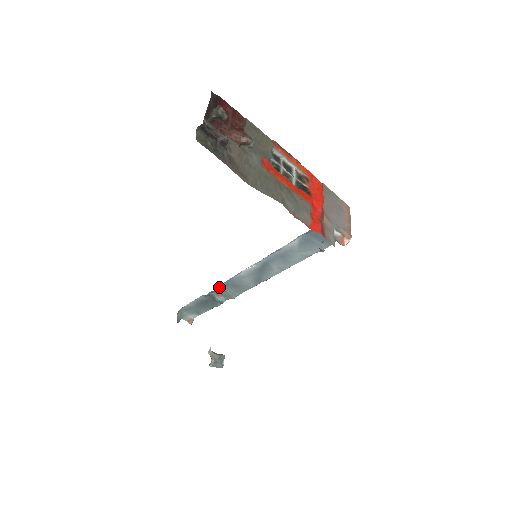
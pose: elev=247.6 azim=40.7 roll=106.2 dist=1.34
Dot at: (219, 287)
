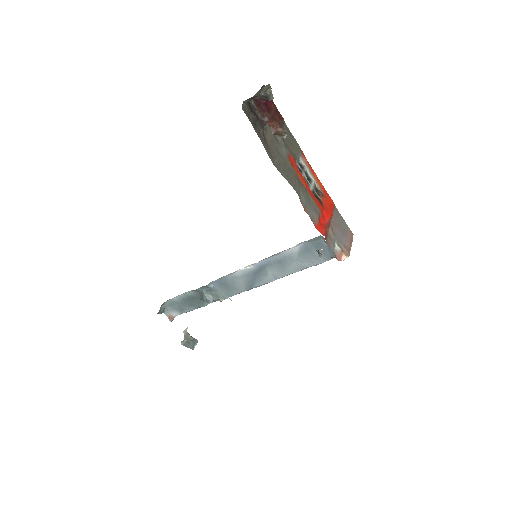
Dot at: (211, 284)
